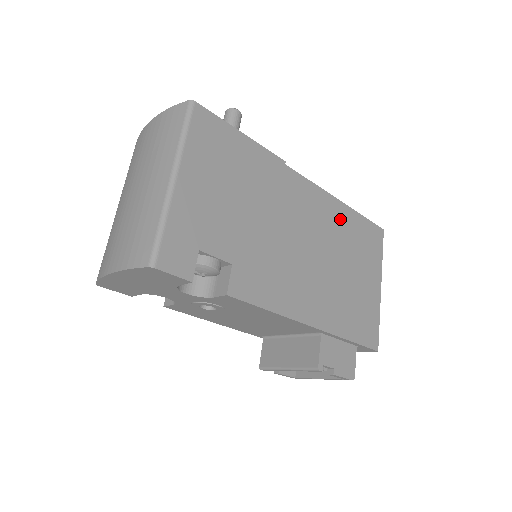
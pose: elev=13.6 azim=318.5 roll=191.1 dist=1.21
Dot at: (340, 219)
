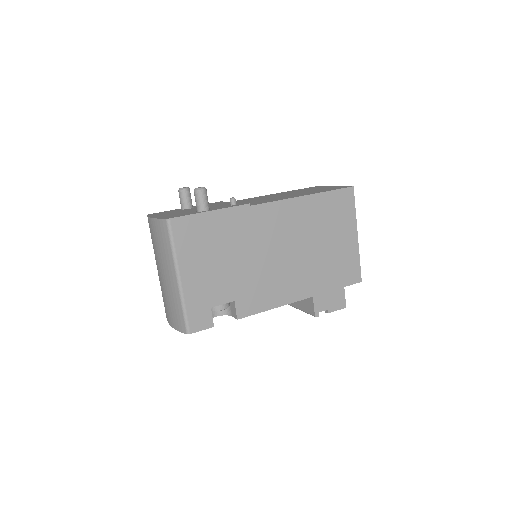
Dot at: (309, 210)
